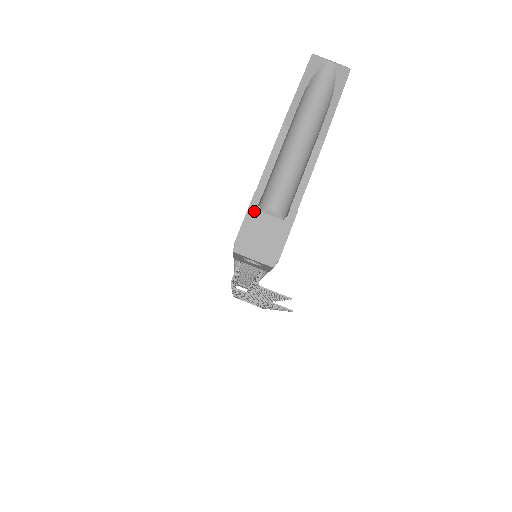
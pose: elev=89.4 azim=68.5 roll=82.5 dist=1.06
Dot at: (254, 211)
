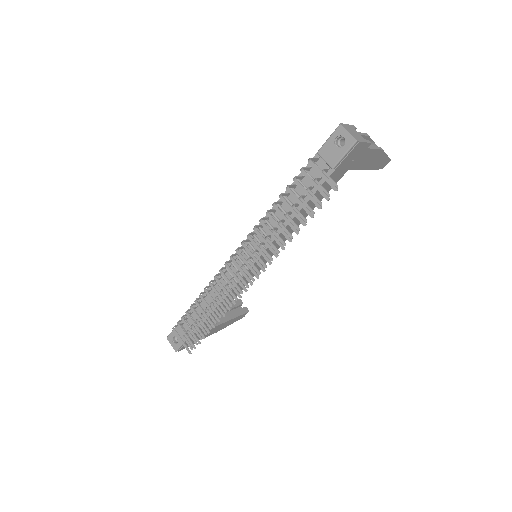
Dot at: (353, 127)
